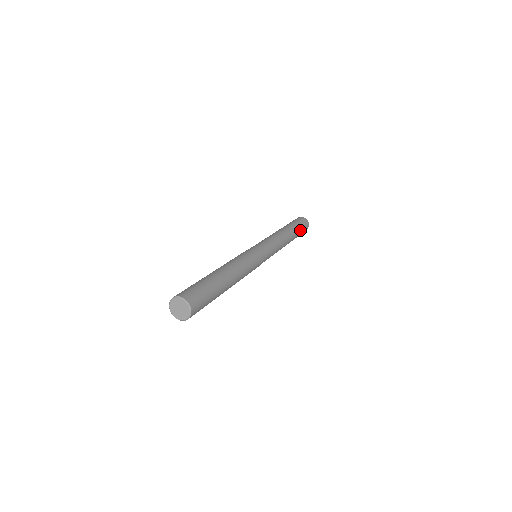
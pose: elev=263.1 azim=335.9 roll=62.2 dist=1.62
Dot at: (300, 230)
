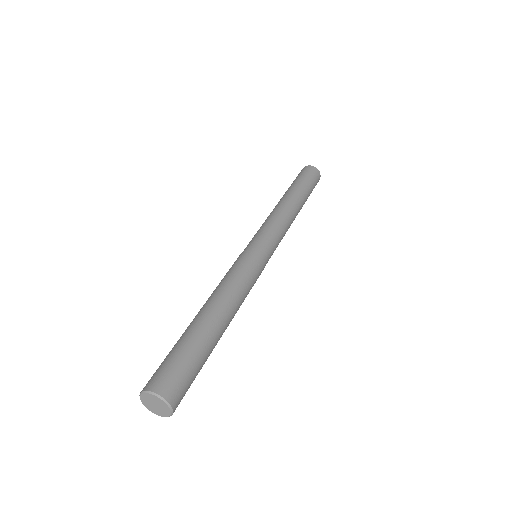
Dot at: (306, 183)
